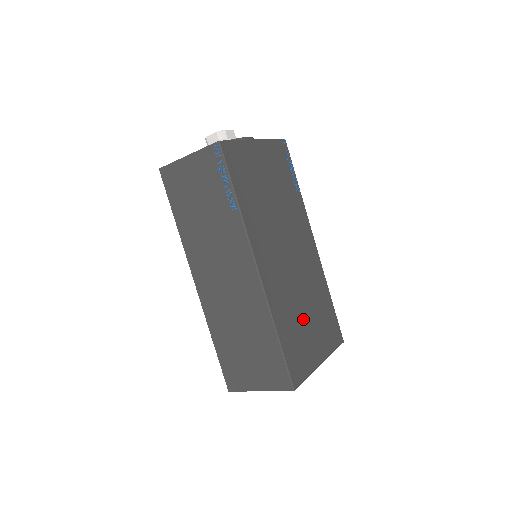
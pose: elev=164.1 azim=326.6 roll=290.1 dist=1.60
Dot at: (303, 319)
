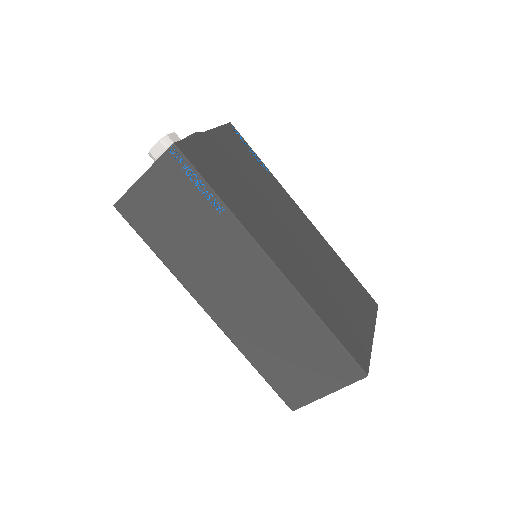
Dot at: (337, 298)
